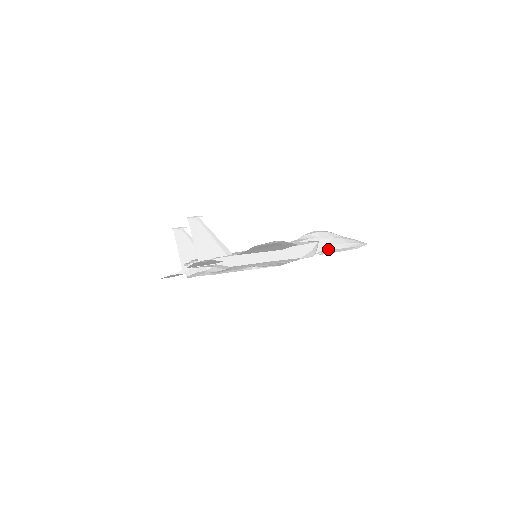
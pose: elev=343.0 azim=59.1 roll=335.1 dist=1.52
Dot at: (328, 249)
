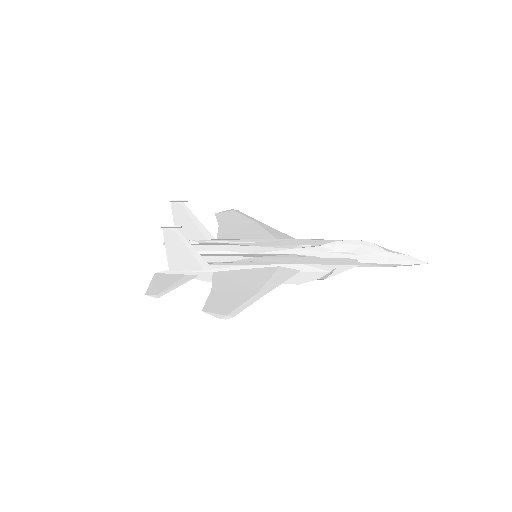
Dot at: (357, 266)
